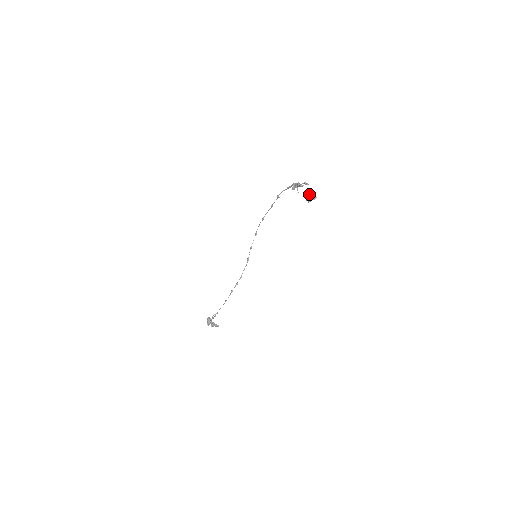
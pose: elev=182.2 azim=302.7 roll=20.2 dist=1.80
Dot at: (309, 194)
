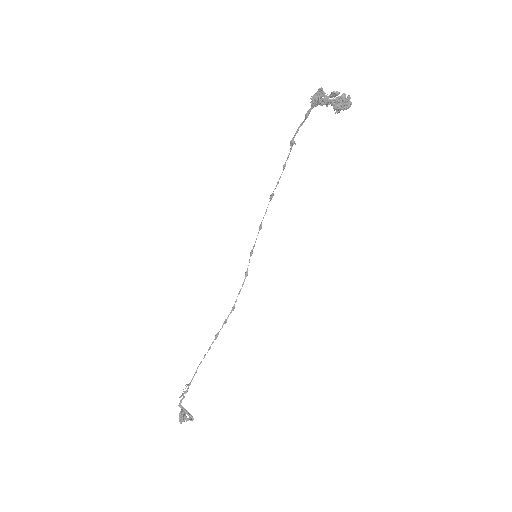
Dot at: occluded
